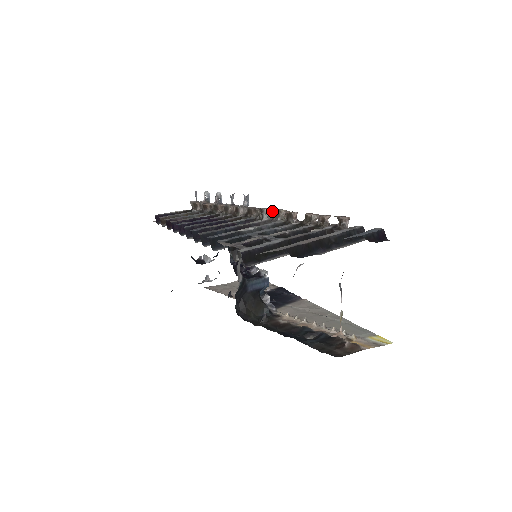
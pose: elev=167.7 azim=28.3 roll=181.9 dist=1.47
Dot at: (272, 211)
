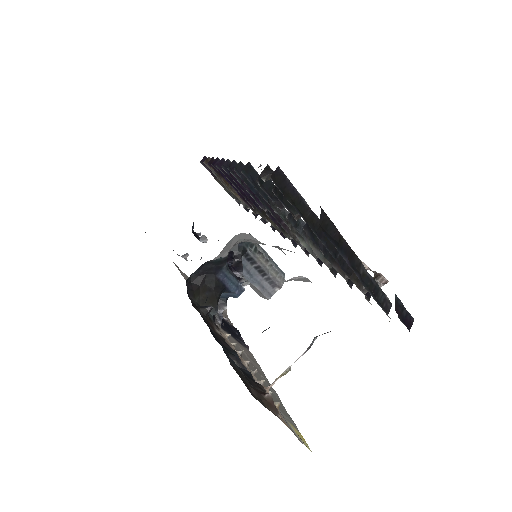
Dot at: occluded
